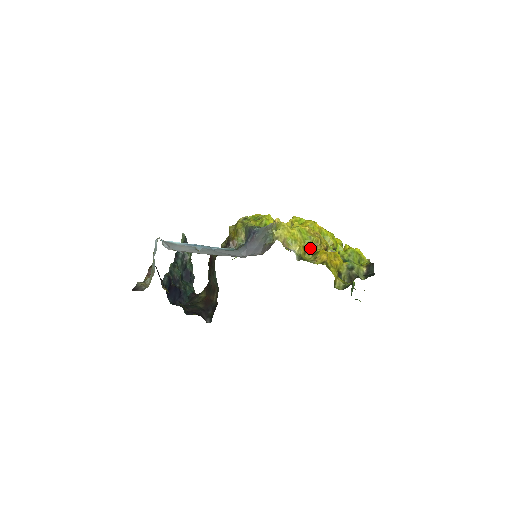
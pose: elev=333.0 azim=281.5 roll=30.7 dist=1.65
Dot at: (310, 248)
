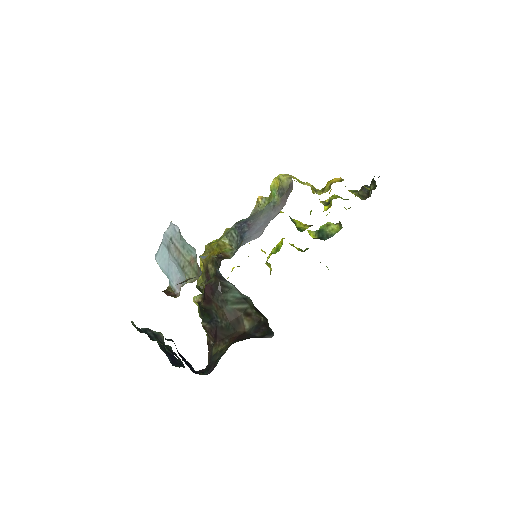
Dot at: (313, 192)
